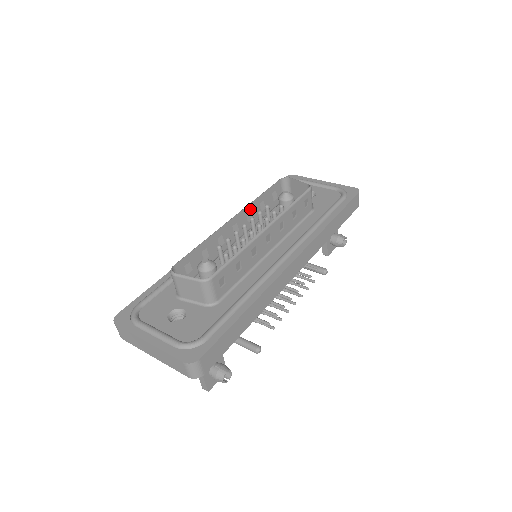
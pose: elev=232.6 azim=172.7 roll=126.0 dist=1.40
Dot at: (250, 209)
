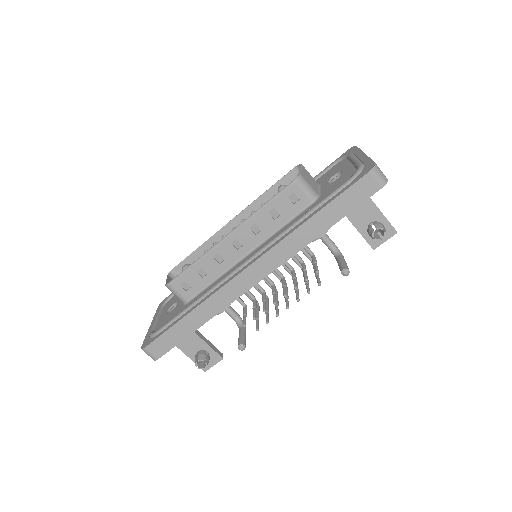
Dot at: (254, 208)
